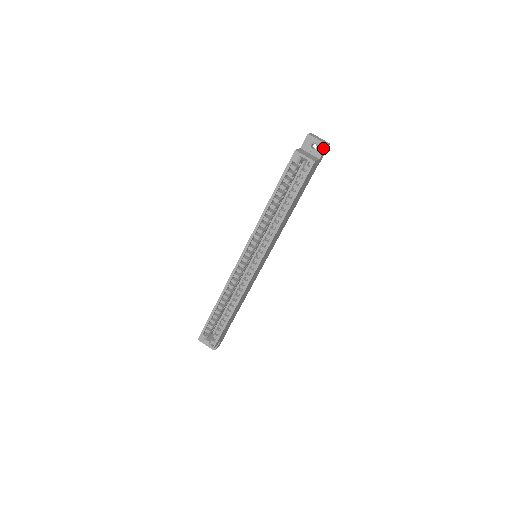
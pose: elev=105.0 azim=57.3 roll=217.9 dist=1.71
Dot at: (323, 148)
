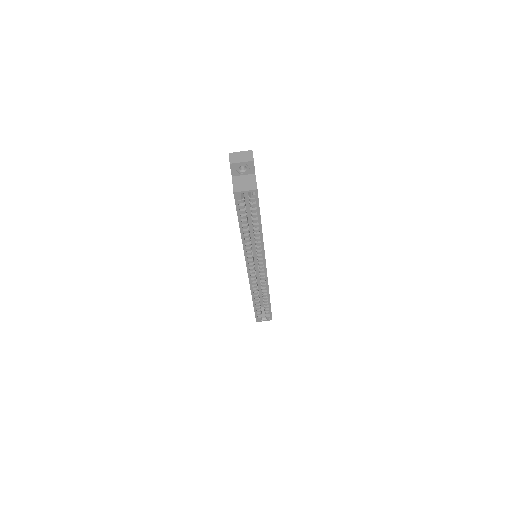
Dot at: (252, 165)
